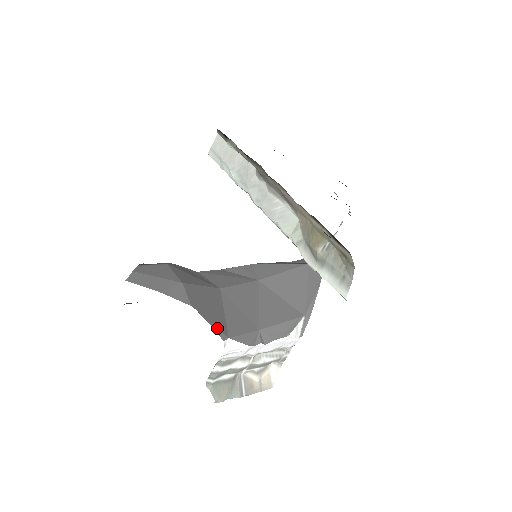
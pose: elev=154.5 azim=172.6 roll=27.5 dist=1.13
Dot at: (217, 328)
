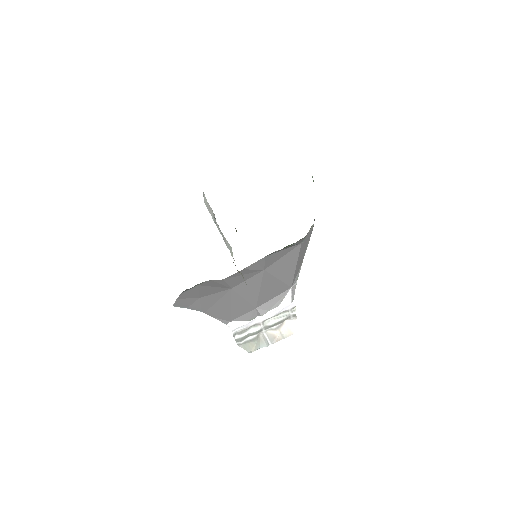
Dot at: (221, 318)
